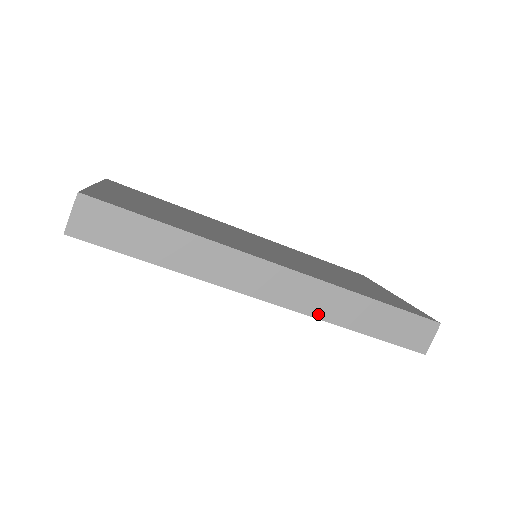
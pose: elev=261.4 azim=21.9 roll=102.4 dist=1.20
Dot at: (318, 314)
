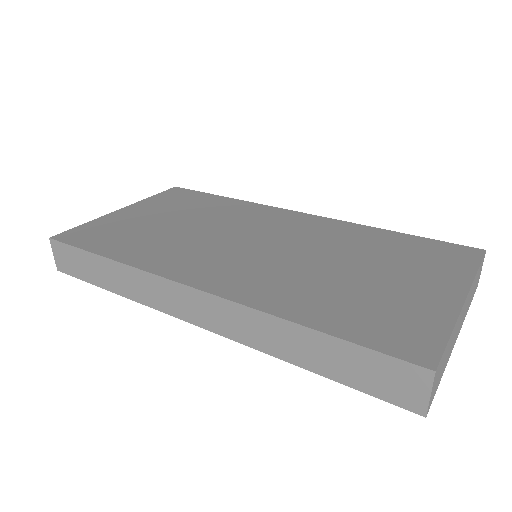
Dot at: (249, 342)
